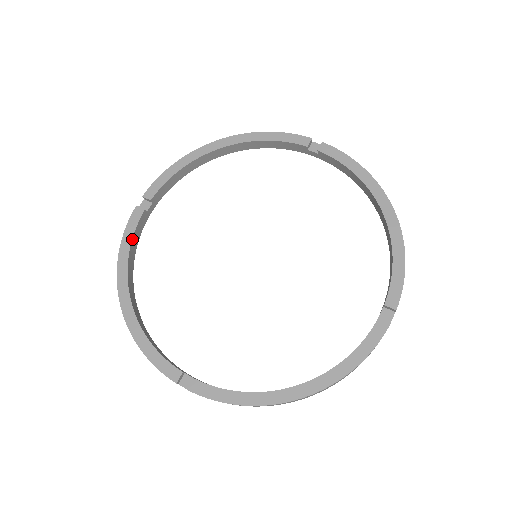
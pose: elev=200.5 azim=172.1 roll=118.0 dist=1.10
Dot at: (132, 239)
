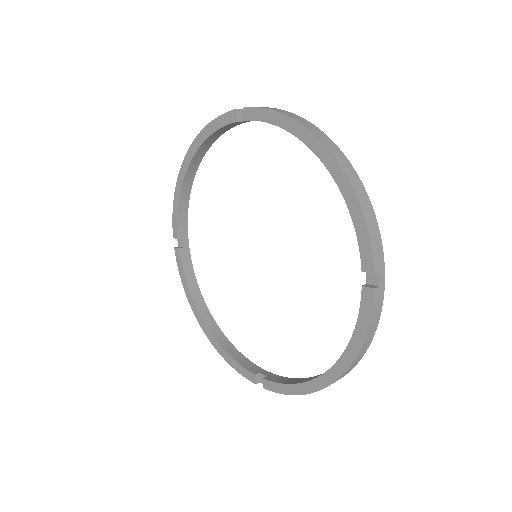
Dot at: (185, 277)
